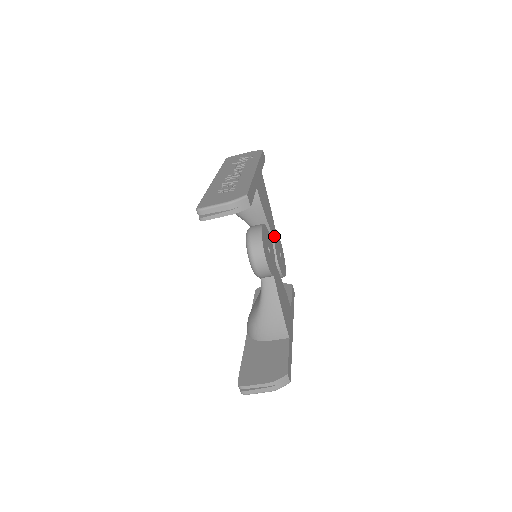
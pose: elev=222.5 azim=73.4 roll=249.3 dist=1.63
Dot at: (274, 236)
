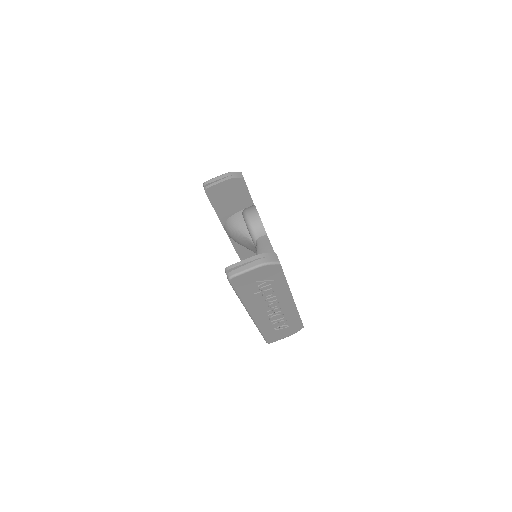
Dot at: occluded
